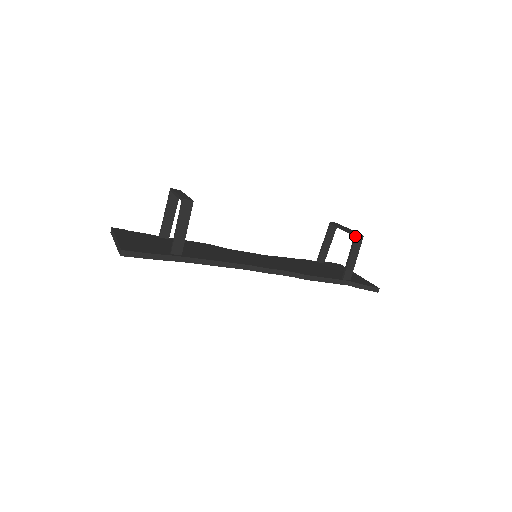
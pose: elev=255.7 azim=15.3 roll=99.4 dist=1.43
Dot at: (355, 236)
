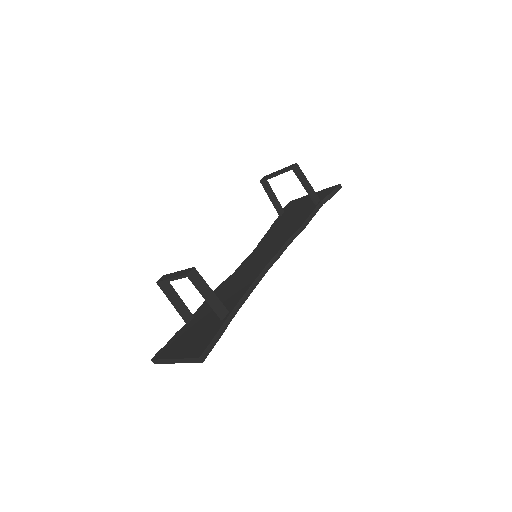
Dot at: (293, 169)
